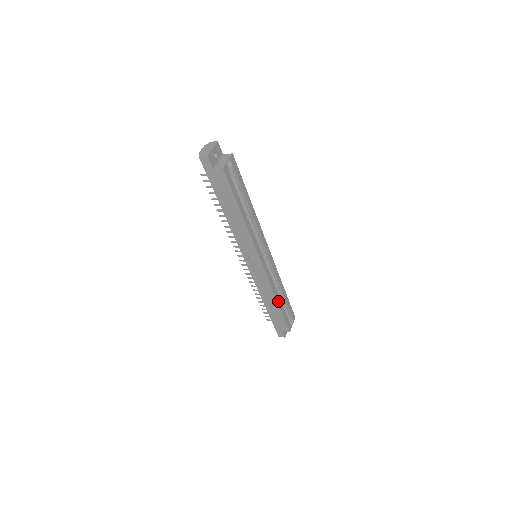
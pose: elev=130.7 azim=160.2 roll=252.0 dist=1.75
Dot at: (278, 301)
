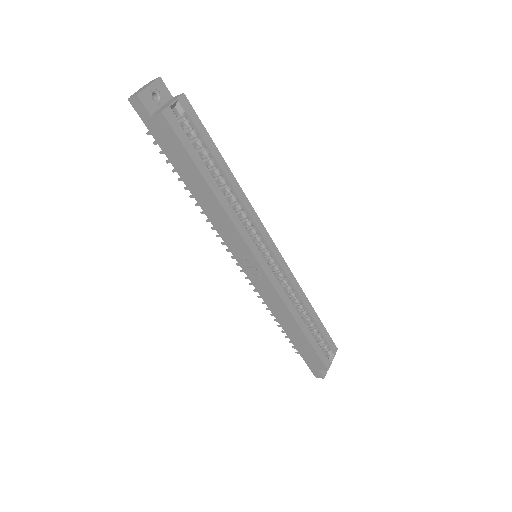
Dot at: (300, 324)
